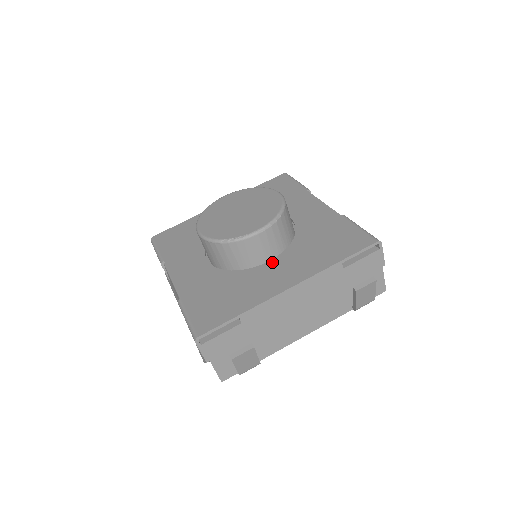
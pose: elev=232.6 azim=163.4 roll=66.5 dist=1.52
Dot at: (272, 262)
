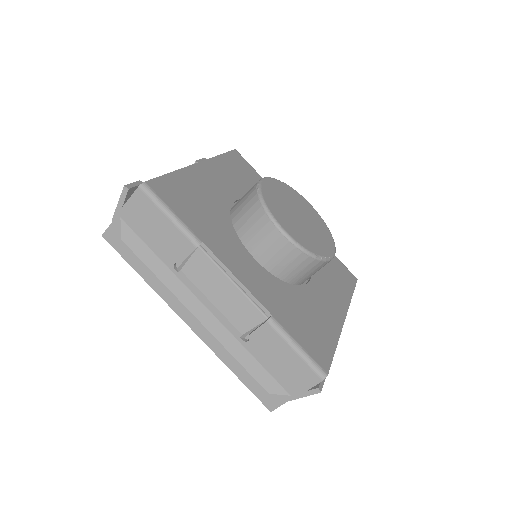
Dot at: (314, 282)
